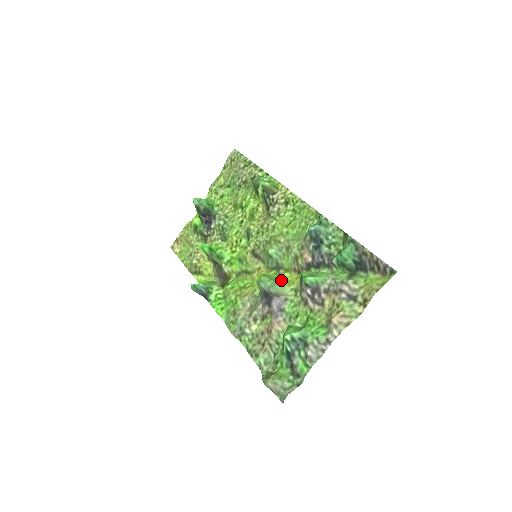
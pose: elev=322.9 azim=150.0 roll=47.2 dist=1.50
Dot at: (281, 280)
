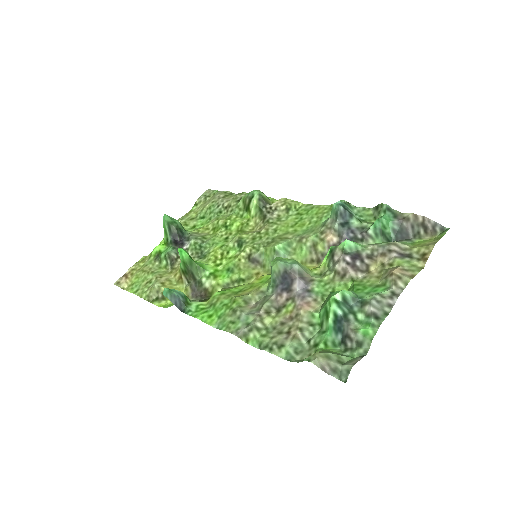
Dot at: occluded
